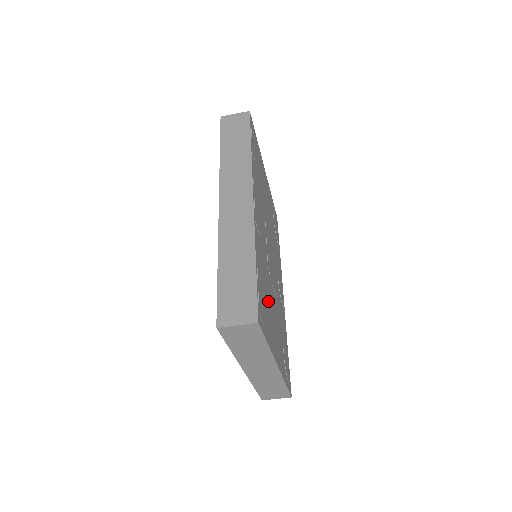
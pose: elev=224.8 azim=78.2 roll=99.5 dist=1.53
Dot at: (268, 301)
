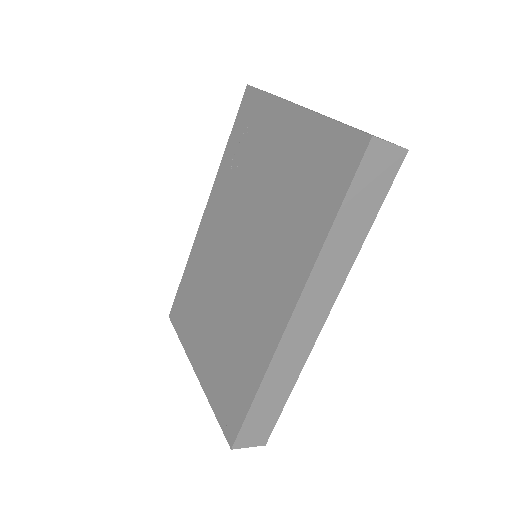
Dot at: occluded
